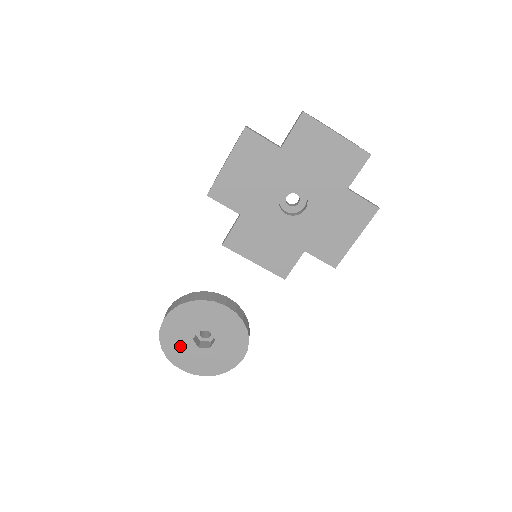
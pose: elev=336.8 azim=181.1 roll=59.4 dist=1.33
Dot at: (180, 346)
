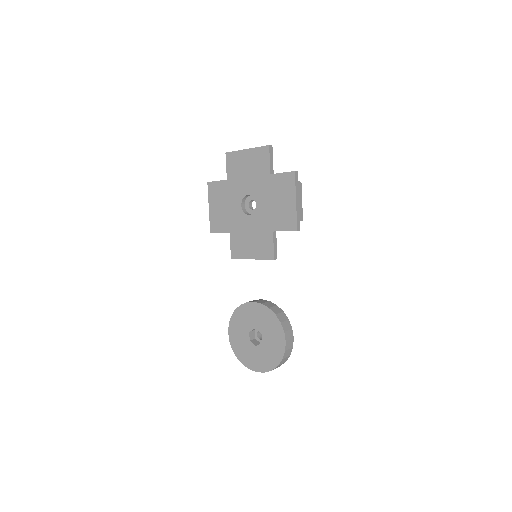
Dot at: (246, 351)
